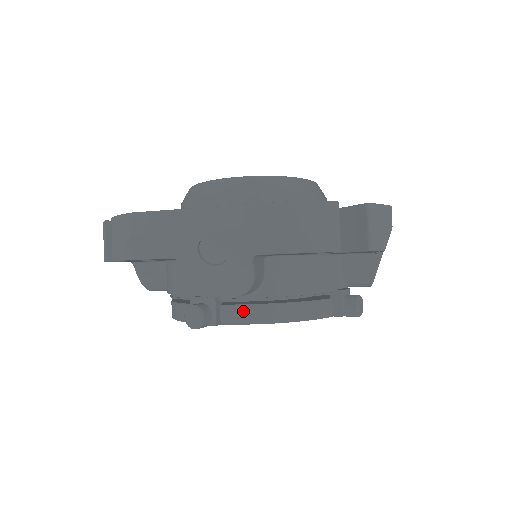
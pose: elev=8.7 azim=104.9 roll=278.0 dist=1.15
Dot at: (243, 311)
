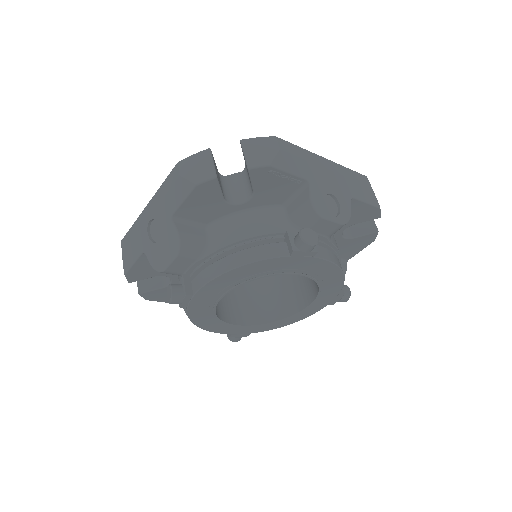
Dot at: (202, 275)
